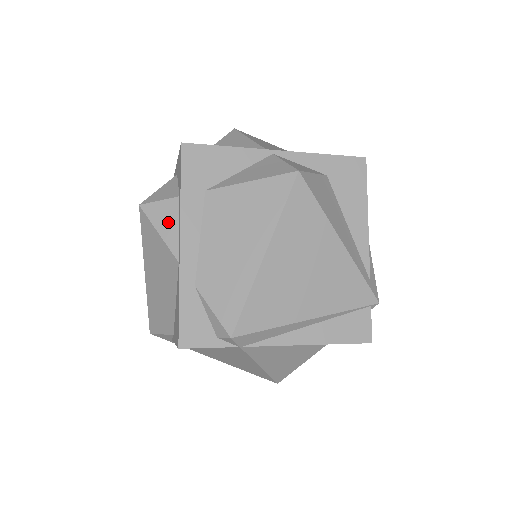
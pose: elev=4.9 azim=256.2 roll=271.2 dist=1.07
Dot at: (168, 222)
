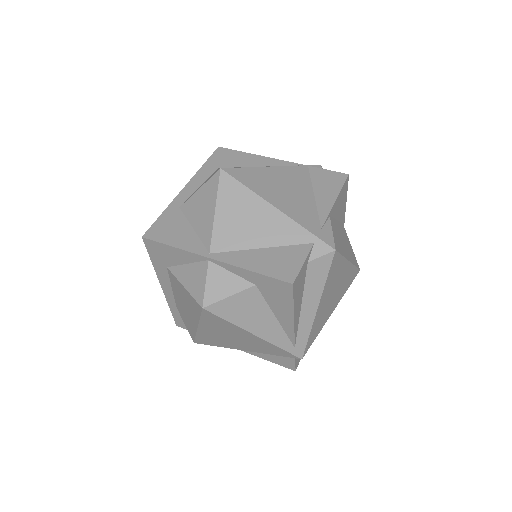
Dot at: occluded
